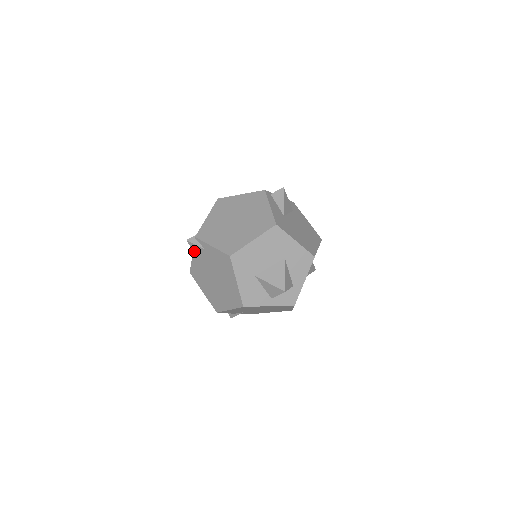
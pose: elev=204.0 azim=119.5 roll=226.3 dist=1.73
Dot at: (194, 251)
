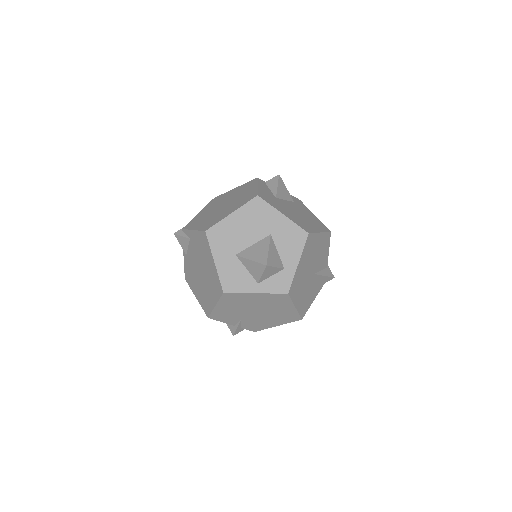
Dot at: (182, 246)
